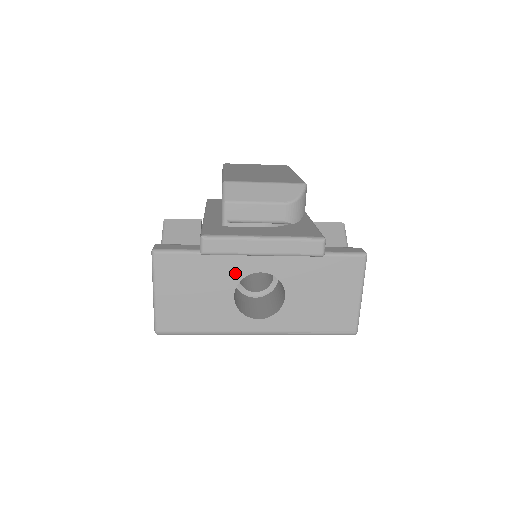
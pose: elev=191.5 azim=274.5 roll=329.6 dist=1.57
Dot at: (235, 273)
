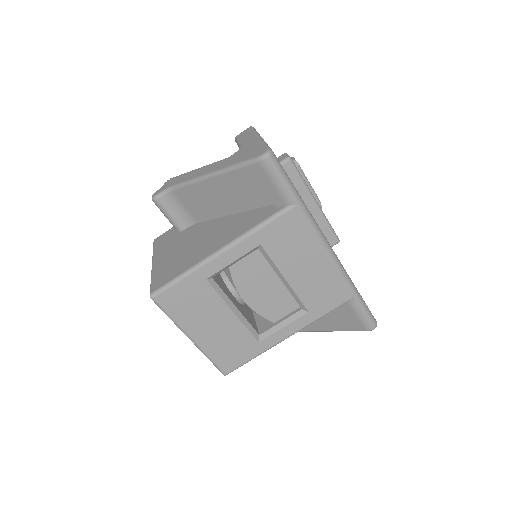
Dot at: occluded
